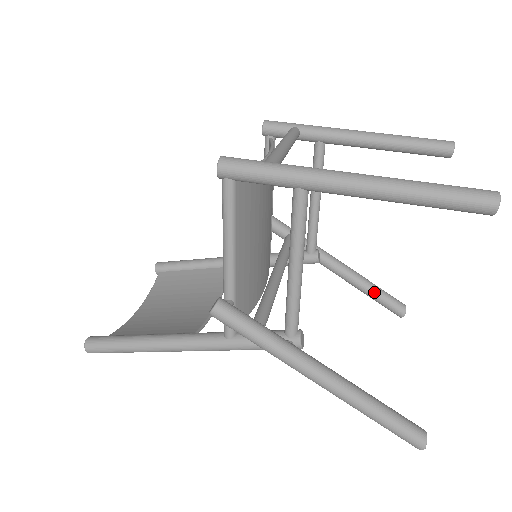
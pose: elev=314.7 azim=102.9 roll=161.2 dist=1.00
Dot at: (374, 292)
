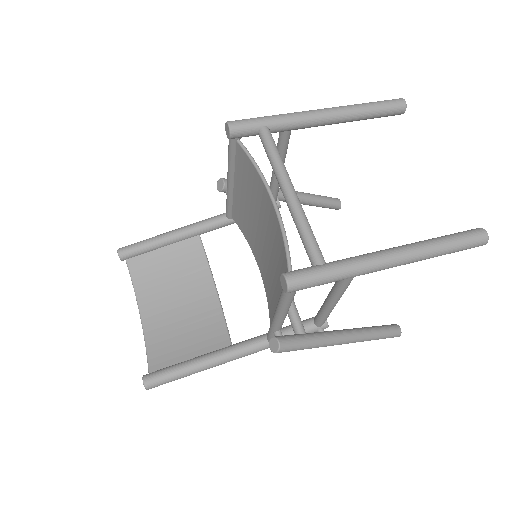
Dot at: (319, 203)
